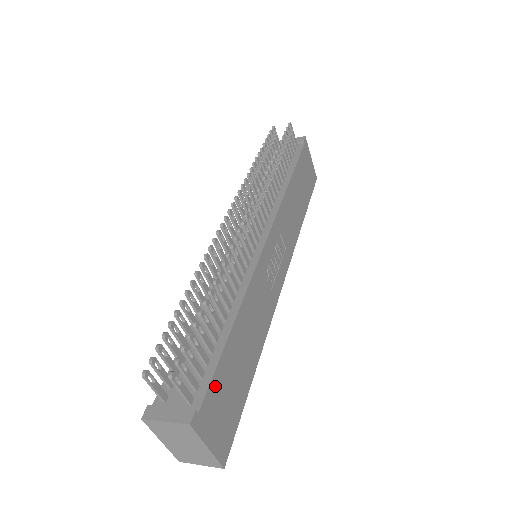
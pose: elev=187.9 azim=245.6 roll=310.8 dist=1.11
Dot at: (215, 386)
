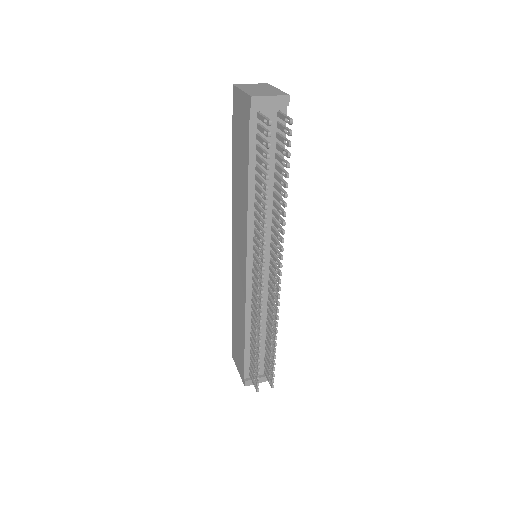
Dot at: occluded
